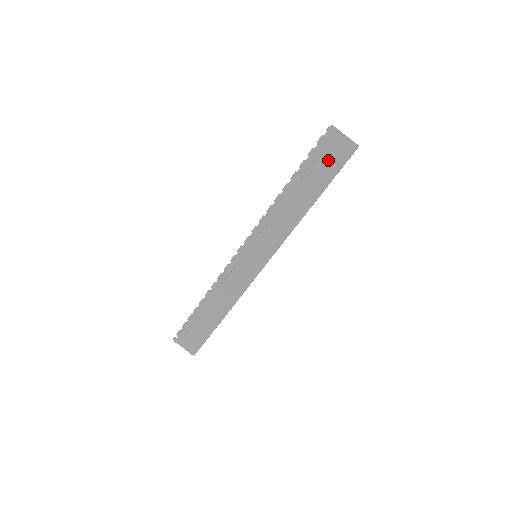
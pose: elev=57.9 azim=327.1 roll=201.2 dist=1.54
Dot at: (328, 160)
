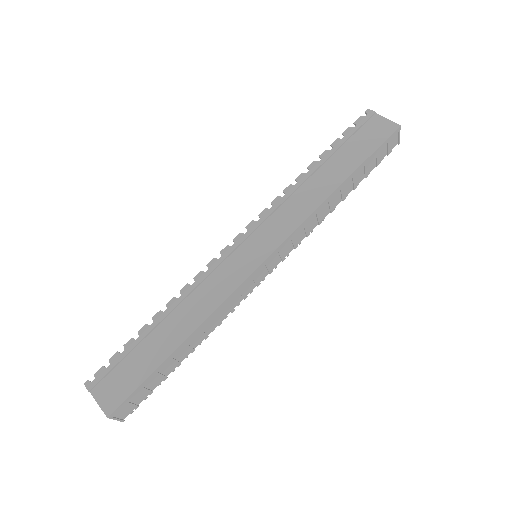
Dot at: (366, 137)
